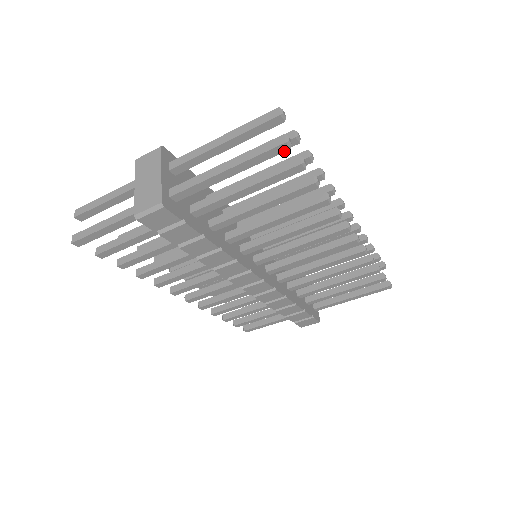
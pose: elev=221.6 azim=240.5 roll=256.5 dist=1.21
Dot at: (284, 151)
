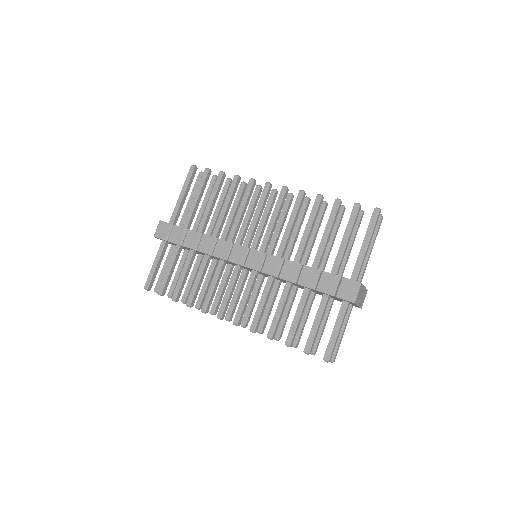
Dot at: (194, 169)
